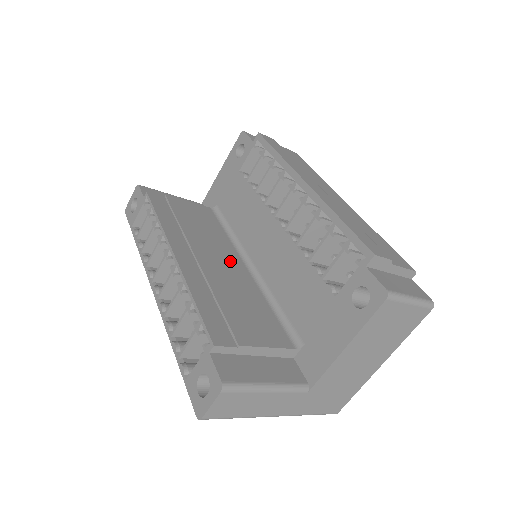
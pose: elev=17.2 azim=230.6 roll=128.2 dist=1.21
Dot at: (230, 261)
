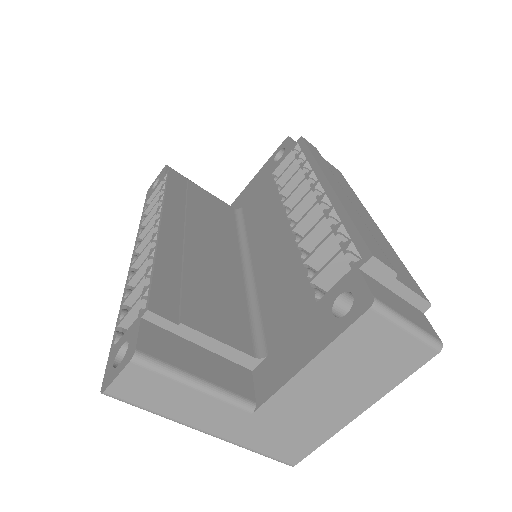
Dot at: (225, 253)
